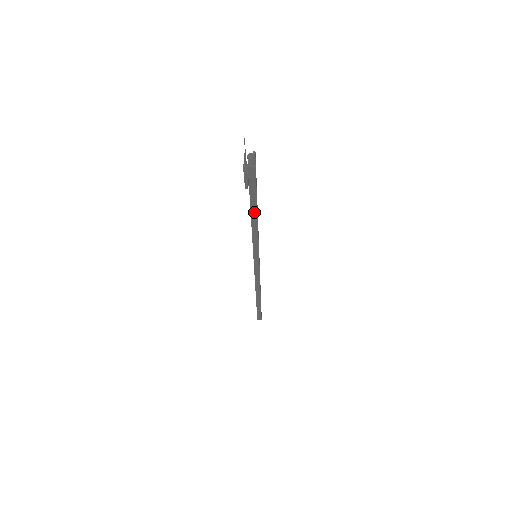
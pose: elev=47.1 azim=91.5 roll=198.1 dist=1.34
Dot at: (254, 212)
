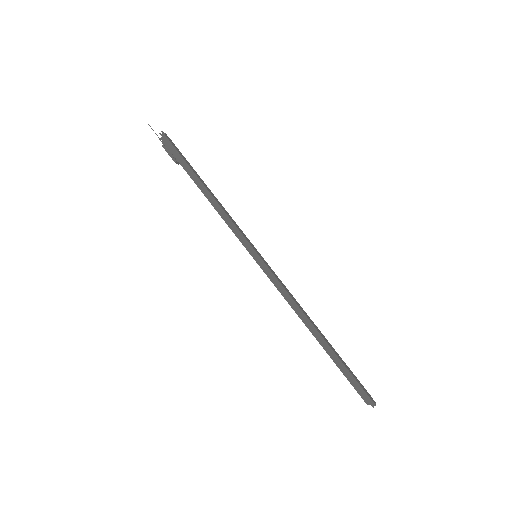
Dot at: (198, 183)
